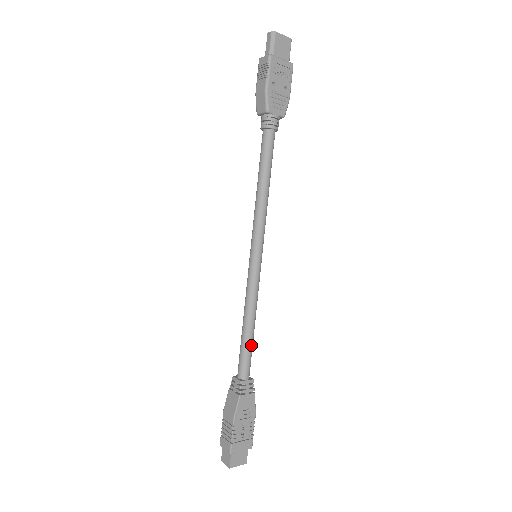
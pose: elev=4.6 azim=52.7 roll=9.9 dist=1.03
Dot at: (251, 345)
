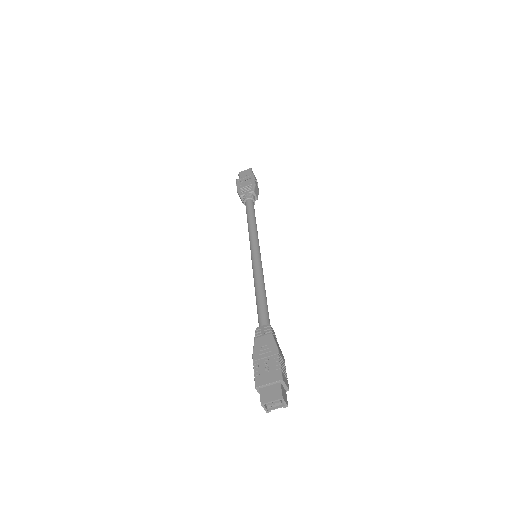
Dot at: (261, 303)
